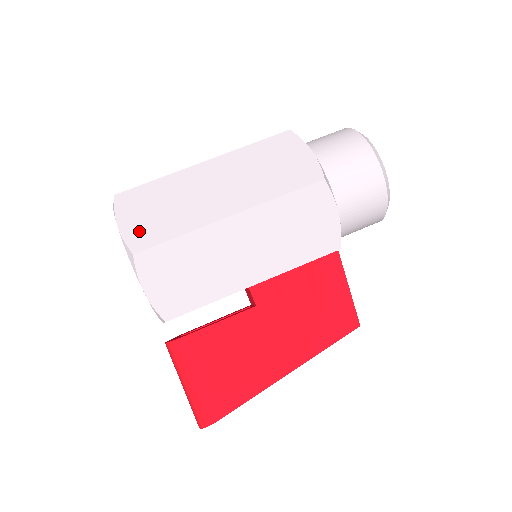
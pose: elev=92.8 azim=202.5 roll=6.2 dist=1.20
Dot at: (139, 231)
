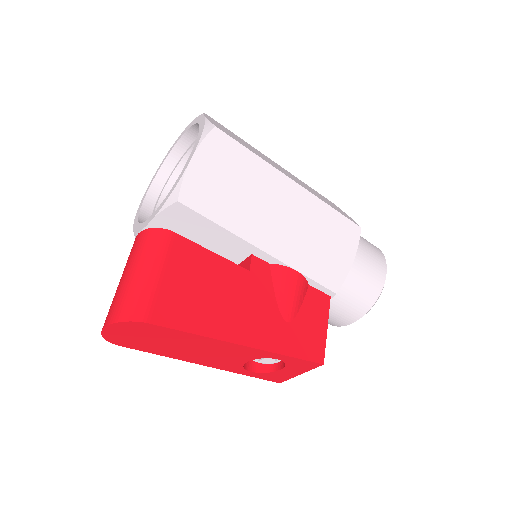
Dot at: occluded
